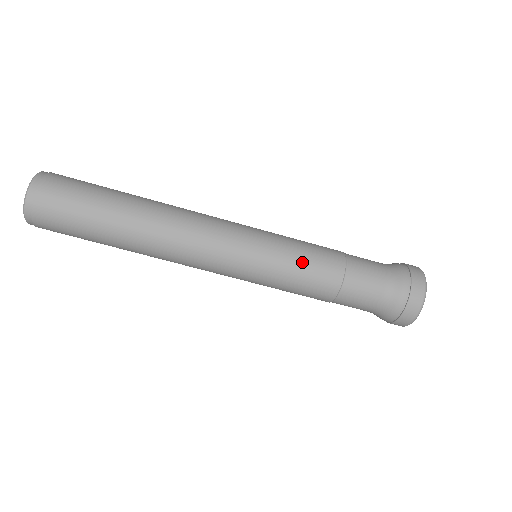
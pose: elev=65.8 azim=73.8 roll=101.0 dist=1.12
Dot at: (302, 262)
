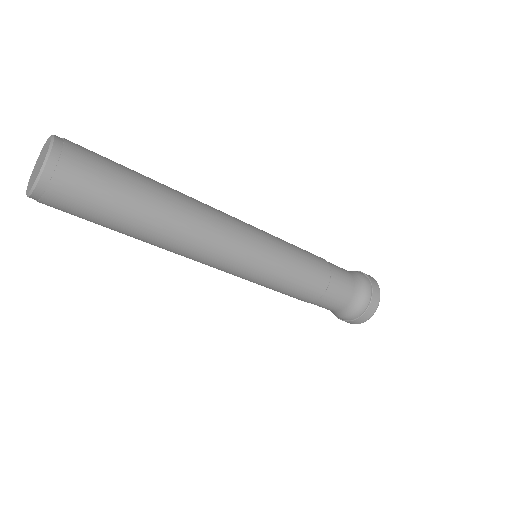
Dot at: (302, 269)
